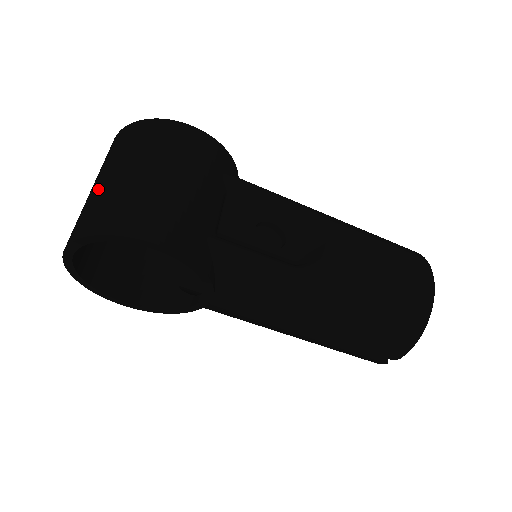
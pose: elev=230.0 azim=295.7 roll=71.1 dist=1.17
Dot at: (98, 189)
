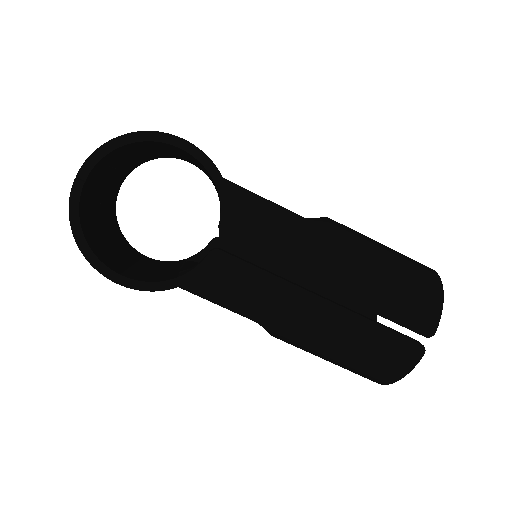
Dot at: occluded
